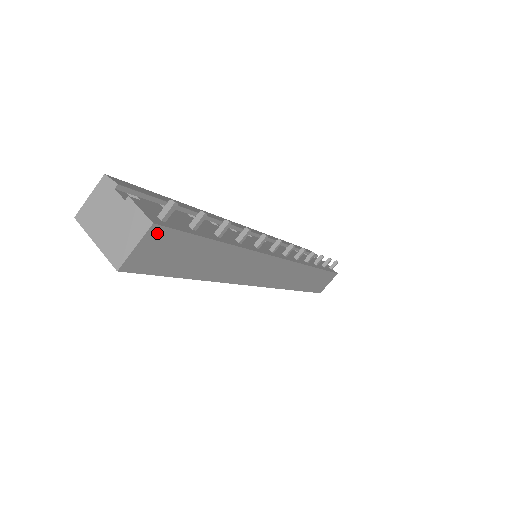
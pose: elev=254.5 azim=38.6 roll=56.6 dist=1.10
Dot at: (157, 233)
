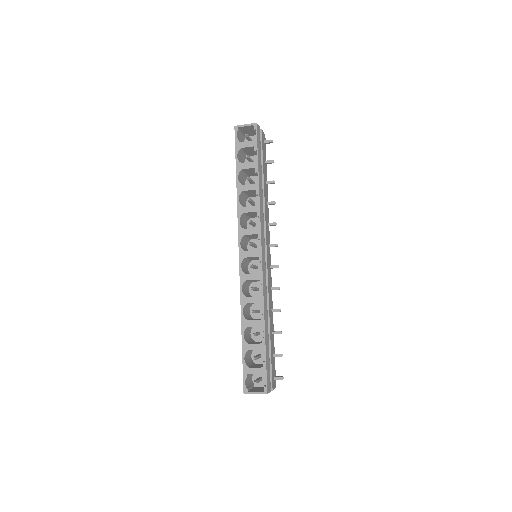
Dot at: occluded
